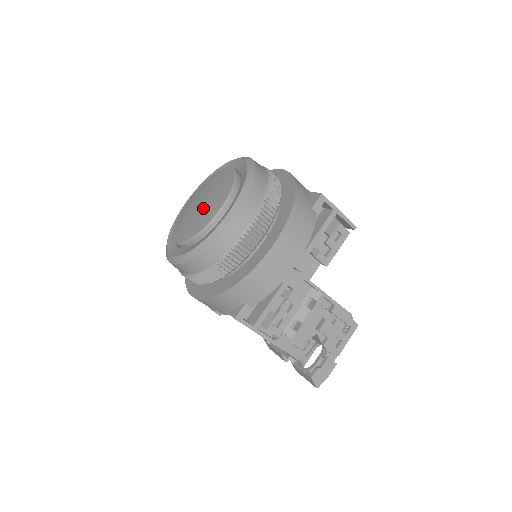
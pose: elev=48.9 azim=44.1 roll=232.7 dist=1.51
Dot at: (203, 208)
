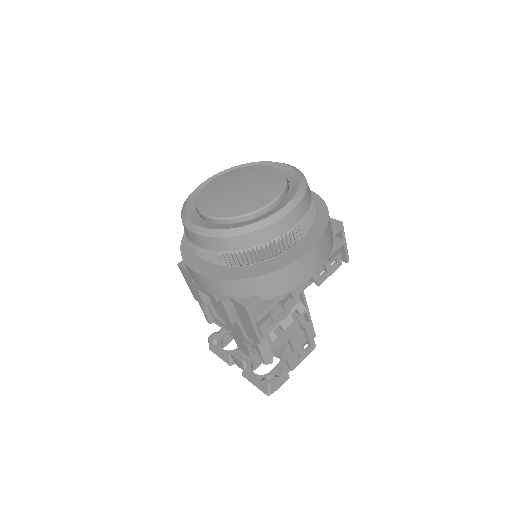
Dot at: (247, 193)
